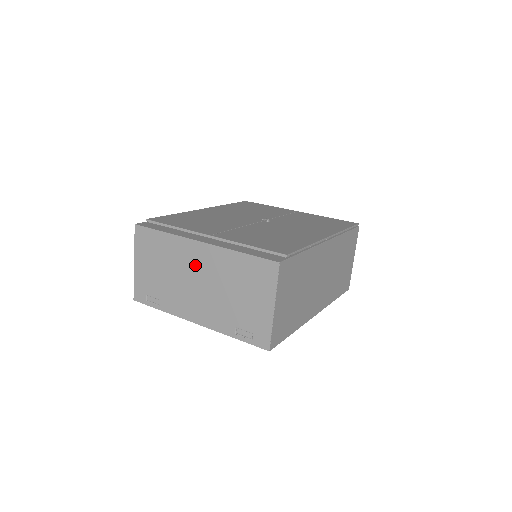
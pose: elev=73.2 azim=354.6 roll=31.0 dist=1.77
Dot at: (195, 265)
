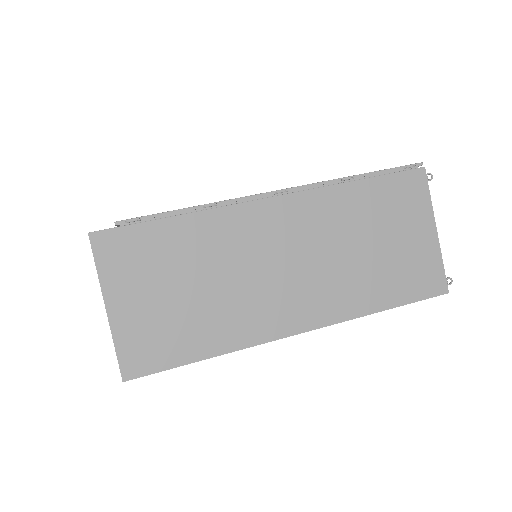
Dot at: occluded
